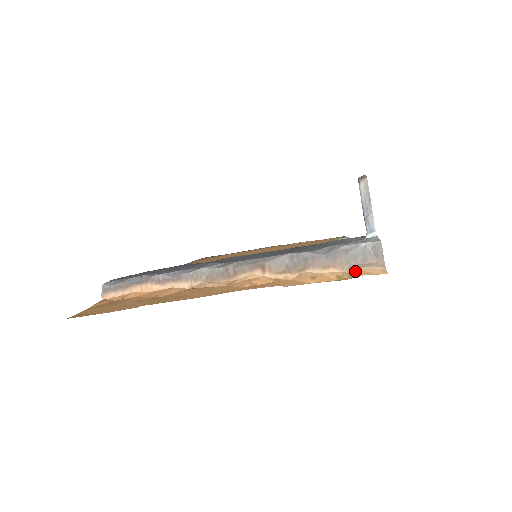
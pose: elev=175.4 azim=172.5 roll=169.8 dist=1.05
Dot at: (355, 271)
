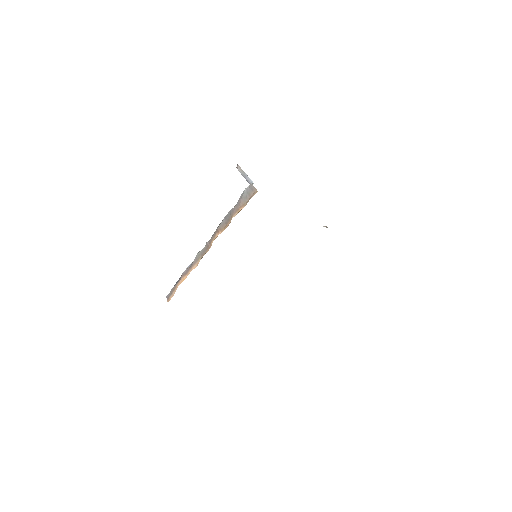
Dot at: occluded
